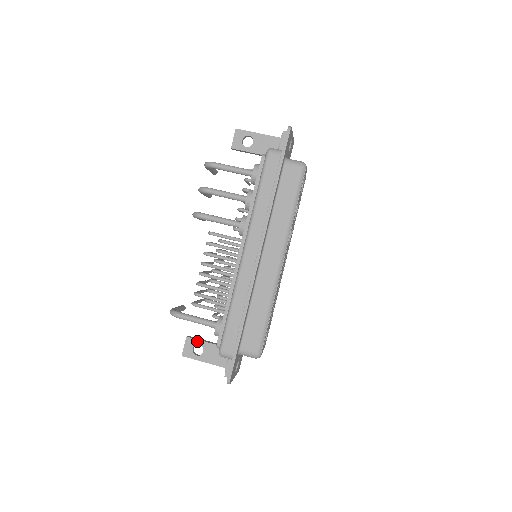
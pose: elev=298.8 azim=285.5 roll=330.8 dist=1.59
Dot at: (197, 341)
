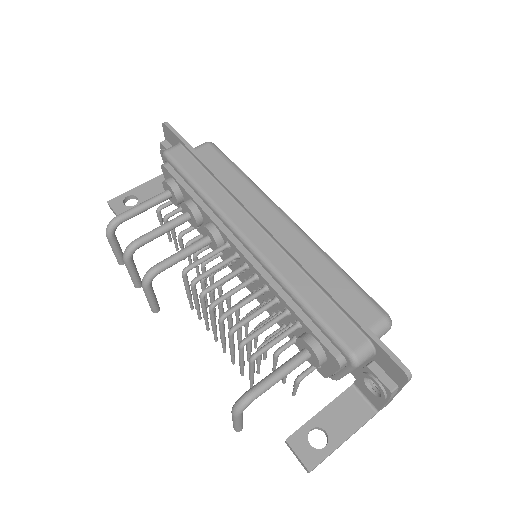
Dot at: (303, 429)
